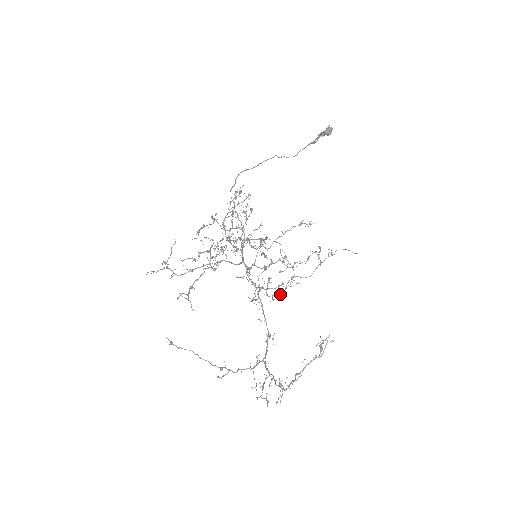
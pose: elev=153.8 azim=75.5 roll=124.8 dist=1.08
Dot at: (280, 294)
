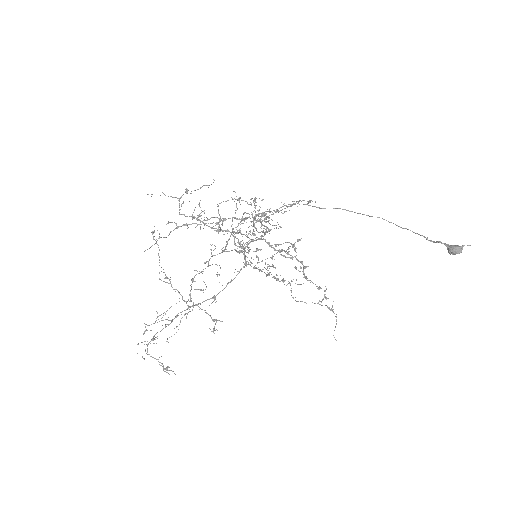
Dot at: occluded
